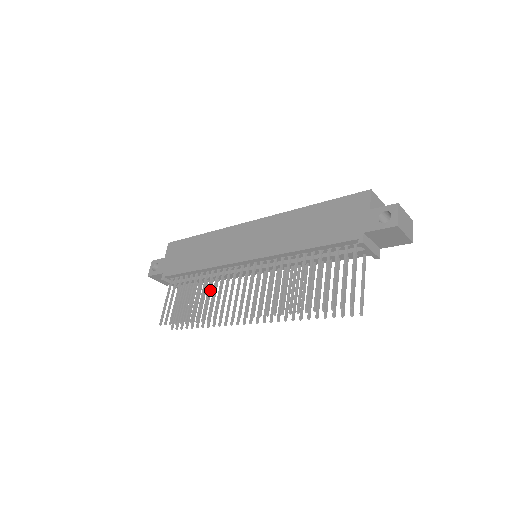
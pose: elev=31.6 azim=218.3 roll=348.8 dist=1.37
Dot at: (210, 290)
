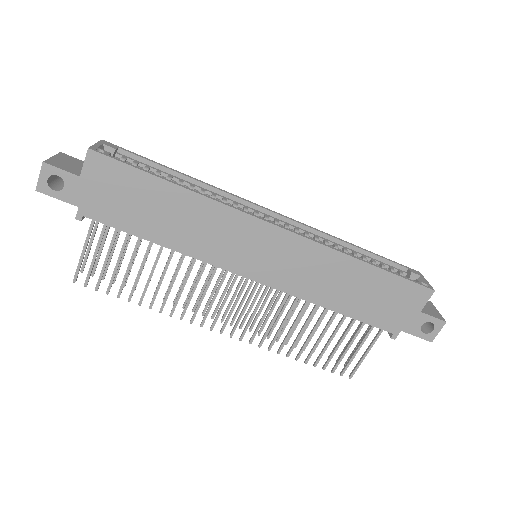
Dot at: occluded
